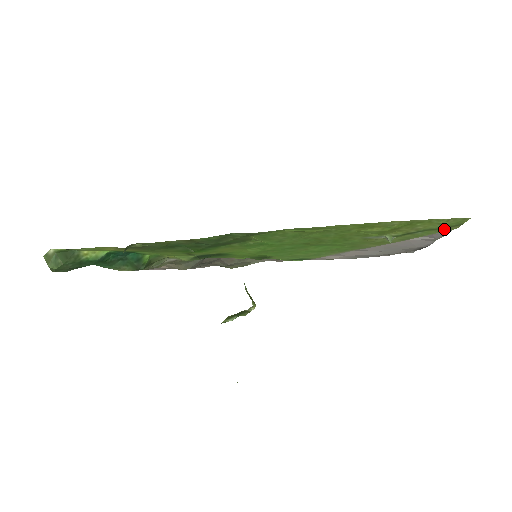
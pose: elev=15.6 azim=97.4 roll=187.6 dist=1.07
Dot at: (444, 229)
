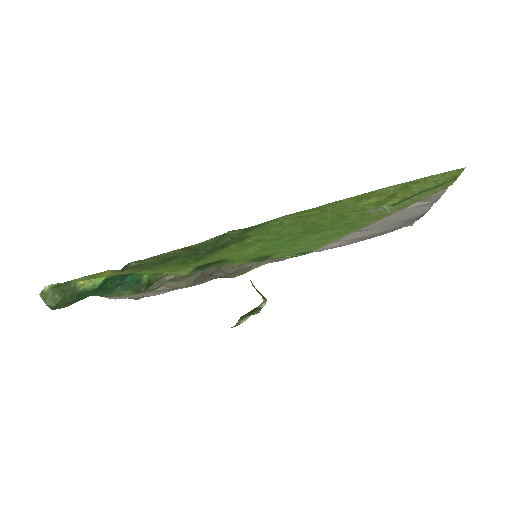
Dot at: (440, 187)
